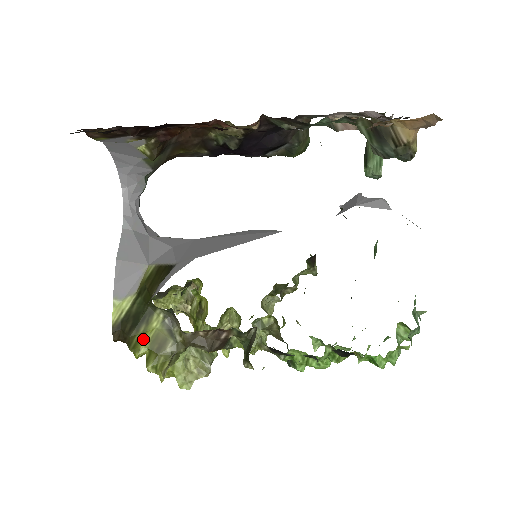
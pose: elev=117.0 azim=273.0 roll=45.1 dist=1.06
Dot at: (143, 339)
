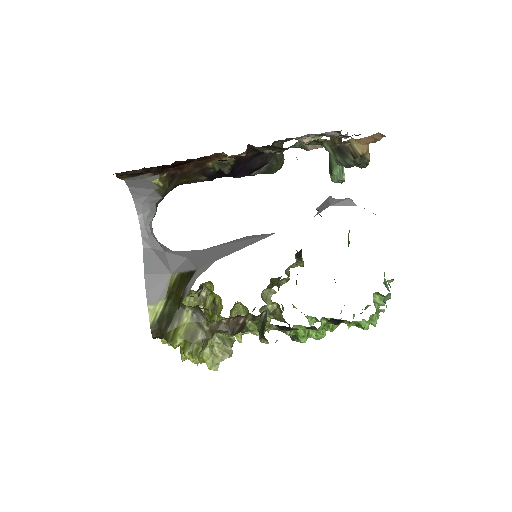
Dot at: (178, 332)
